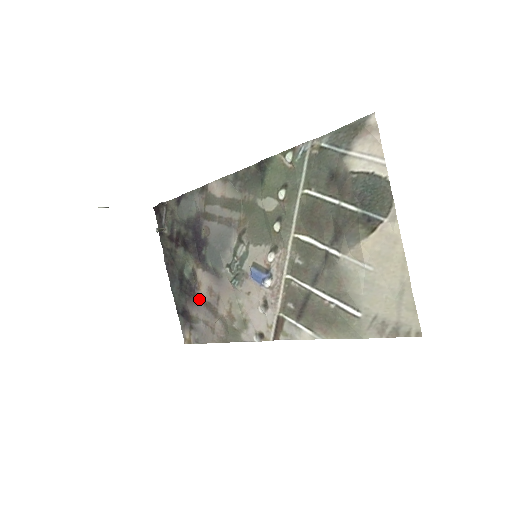
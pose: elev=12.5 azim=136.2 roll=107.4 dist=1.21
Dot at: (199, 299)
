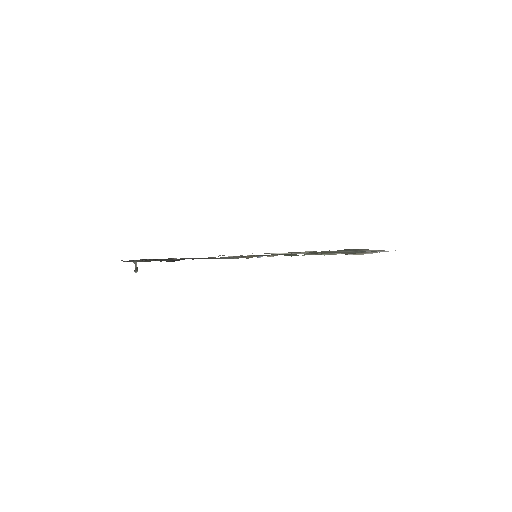
Dot at: occluded
